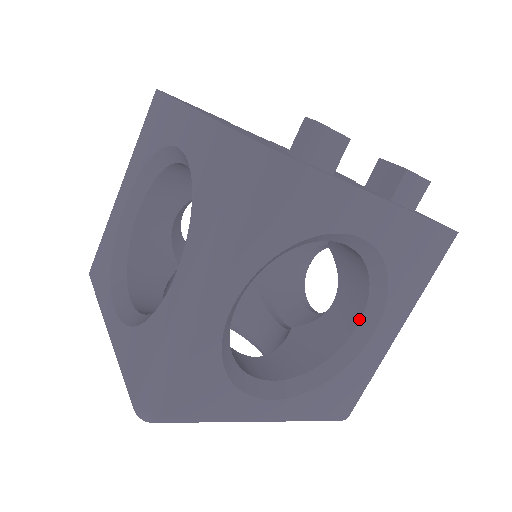
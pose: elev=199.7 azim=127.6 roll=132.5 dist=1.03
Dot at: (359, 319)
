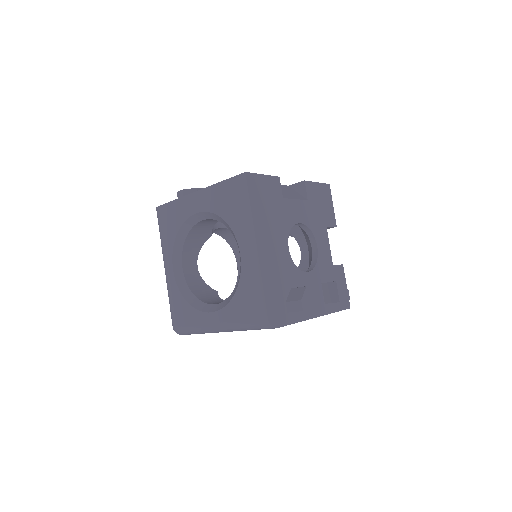
Dot at: occluded
